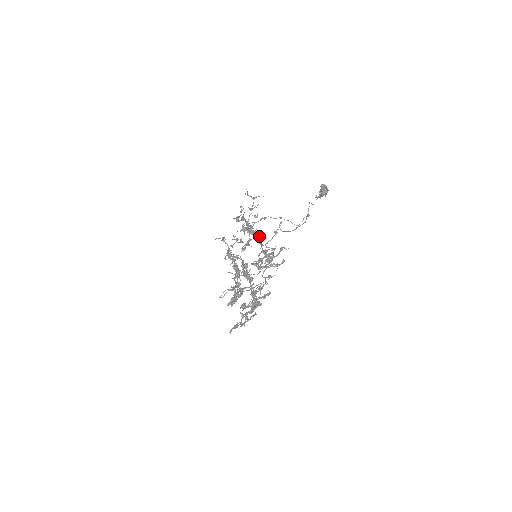
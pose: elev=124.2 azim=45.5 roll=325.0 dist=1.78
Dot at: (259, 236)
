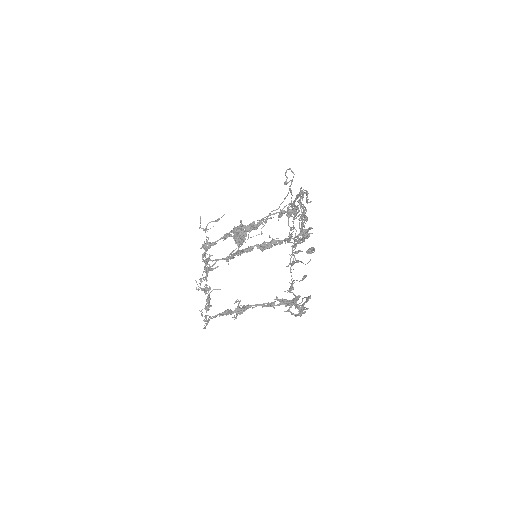
Dot at: occluded
